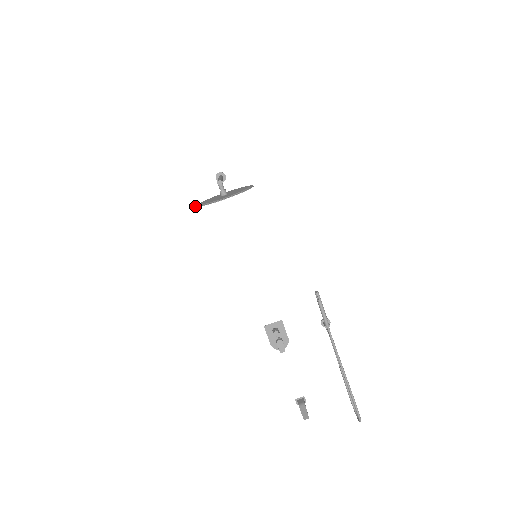
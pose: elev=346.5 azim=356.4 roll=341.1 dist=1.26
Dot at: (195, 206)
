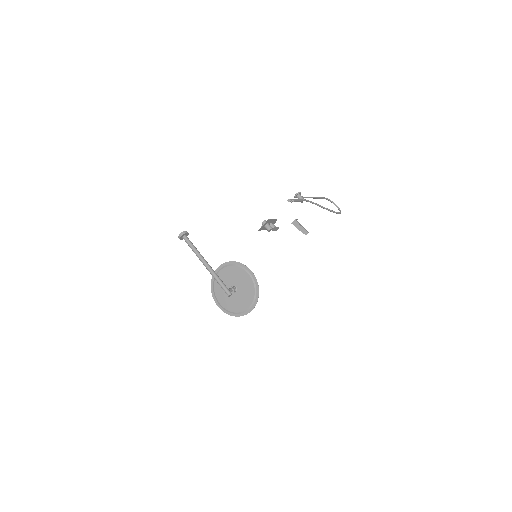
Dot at: occluded
